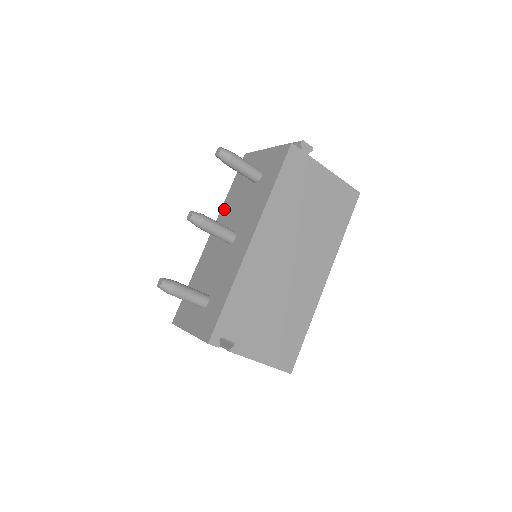
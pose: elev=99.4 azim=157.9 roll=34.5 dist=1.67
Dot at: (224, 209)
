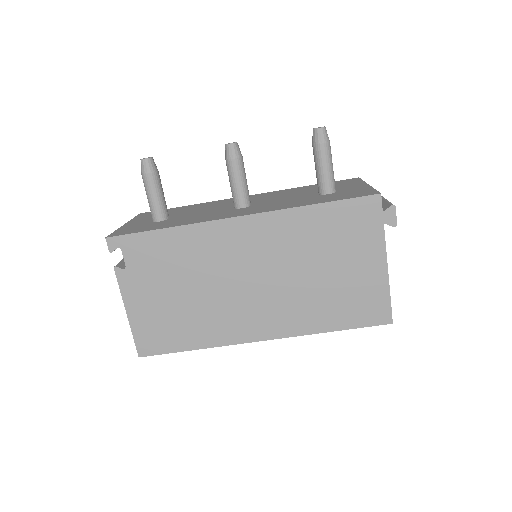
Dot at: (282, 191)
